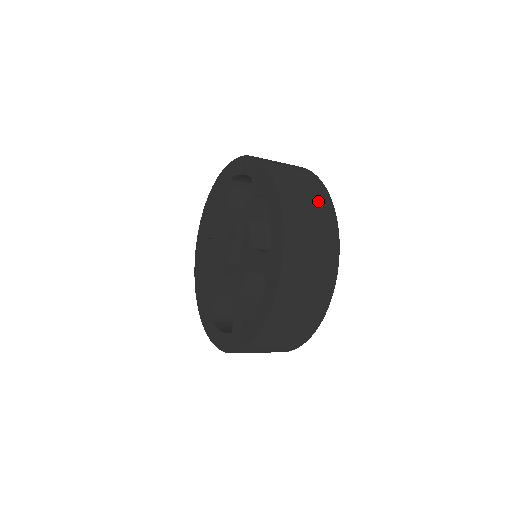
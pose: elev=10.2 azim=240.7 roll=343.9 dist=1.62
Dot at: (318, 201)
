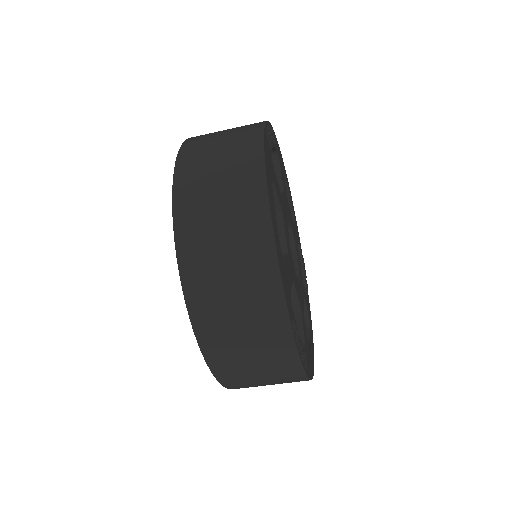
Dot at: (238, 188)
